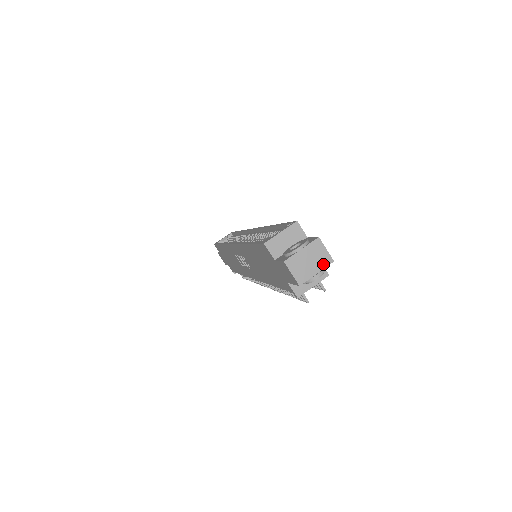
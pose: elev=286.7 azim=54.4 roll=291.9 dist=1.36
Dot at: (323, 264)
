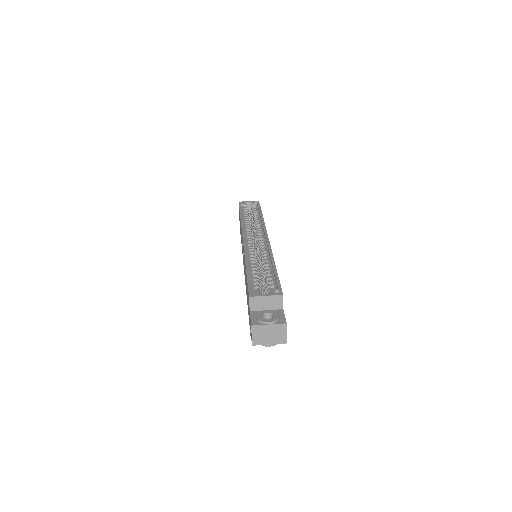
Dot at: (278, 341)
